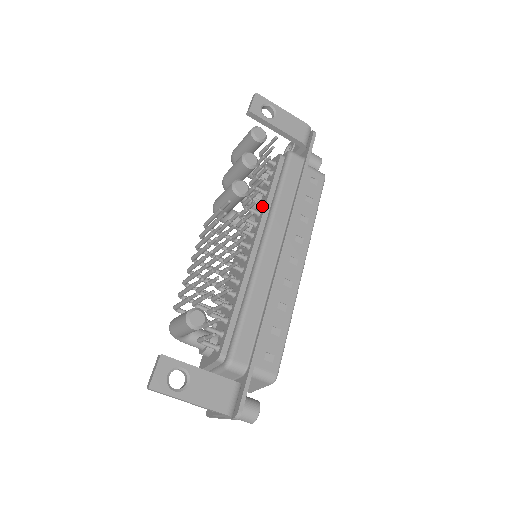
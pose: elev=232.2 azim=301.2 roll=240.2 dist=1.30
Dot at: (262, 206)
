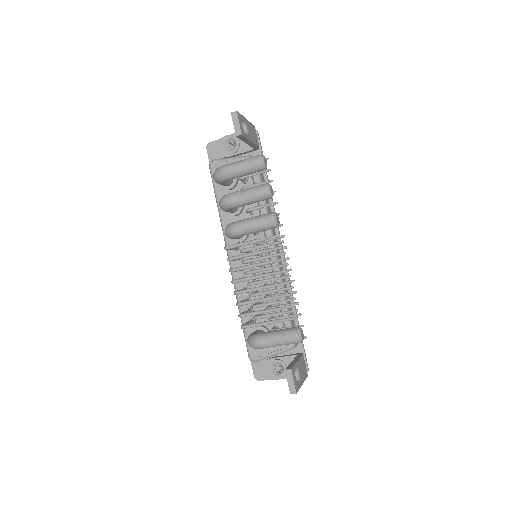
Dot at: (254, 215)
